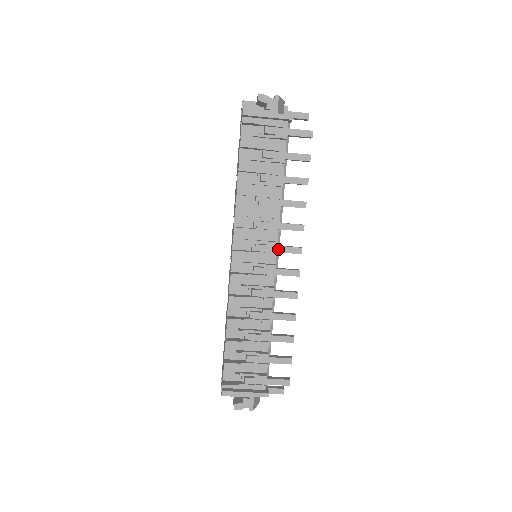
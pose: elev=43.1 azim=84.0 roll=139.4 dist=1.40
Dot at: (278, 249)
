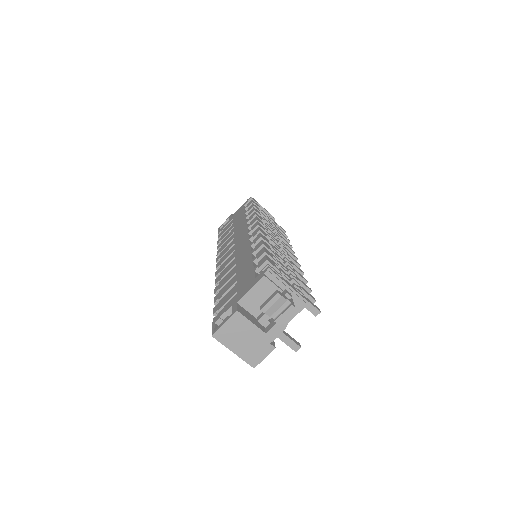
Dot at: occluded
